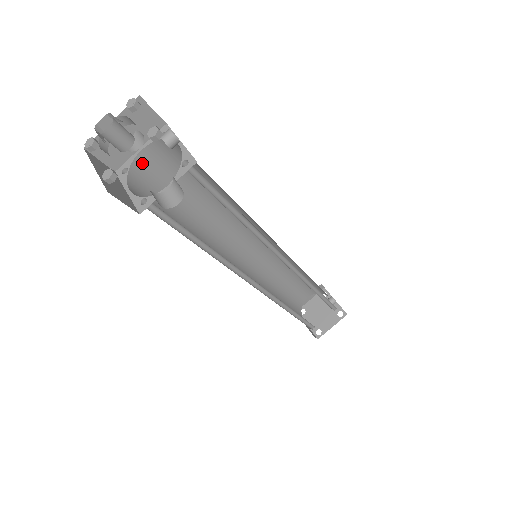
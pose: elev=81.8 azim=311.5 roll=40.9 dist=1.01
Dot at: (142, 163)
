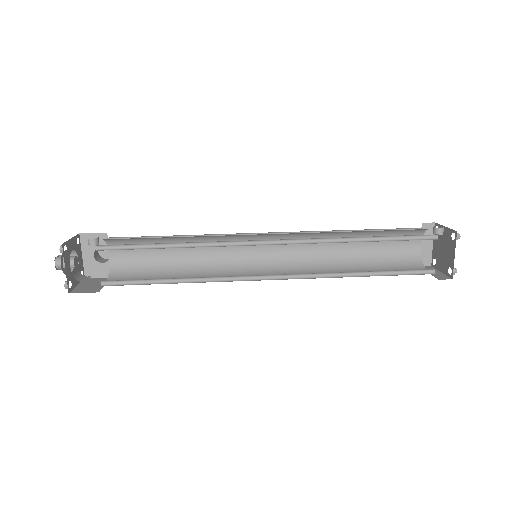
Dot at: (117, 262)
